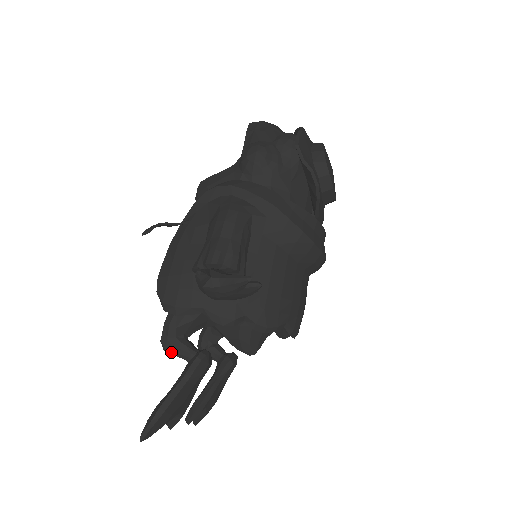
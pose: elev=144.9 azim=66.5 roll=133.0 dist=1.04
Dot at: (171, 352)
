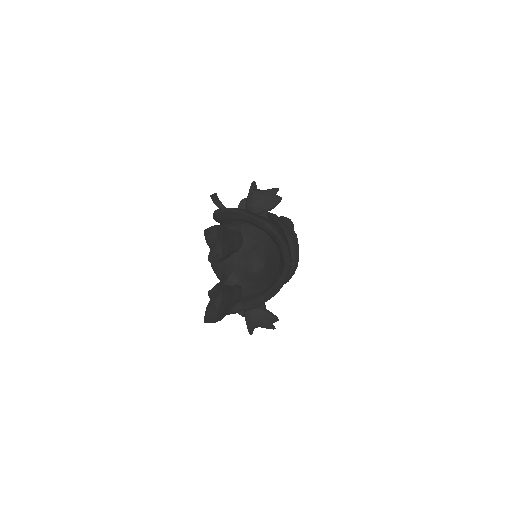
Dot at: occluded
